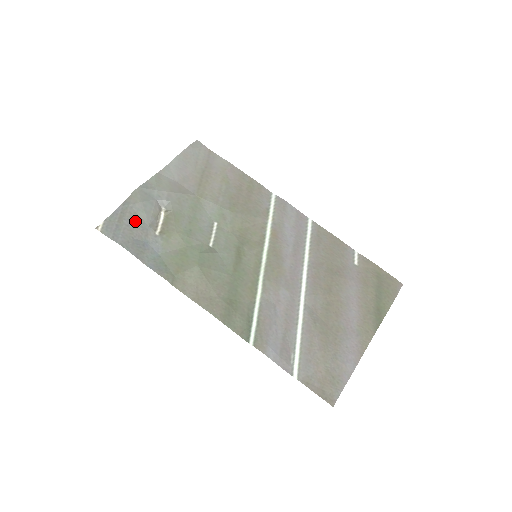
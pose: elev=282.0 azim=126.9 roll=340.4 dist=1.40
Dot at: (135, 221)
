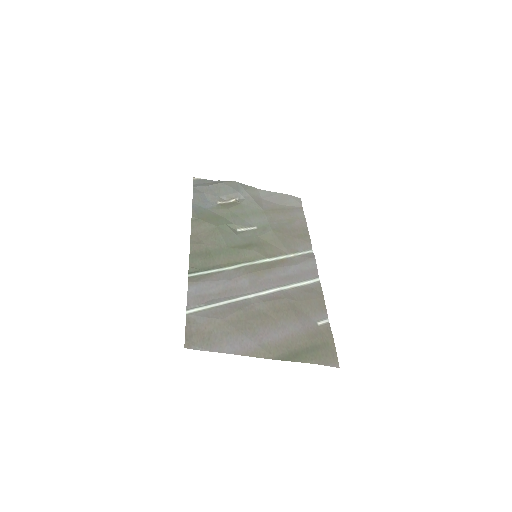
Dot at: (215, 189)
